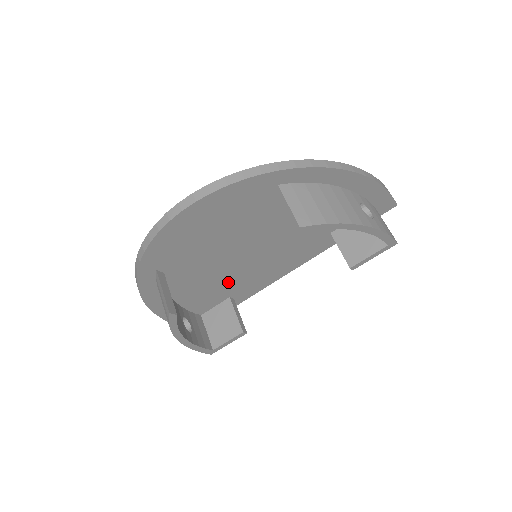
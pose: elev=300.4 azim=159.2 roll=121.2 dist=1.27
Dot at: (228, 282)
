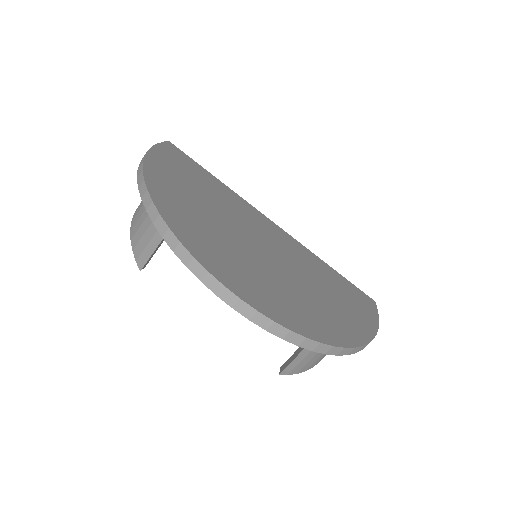
Dot at: occluded
